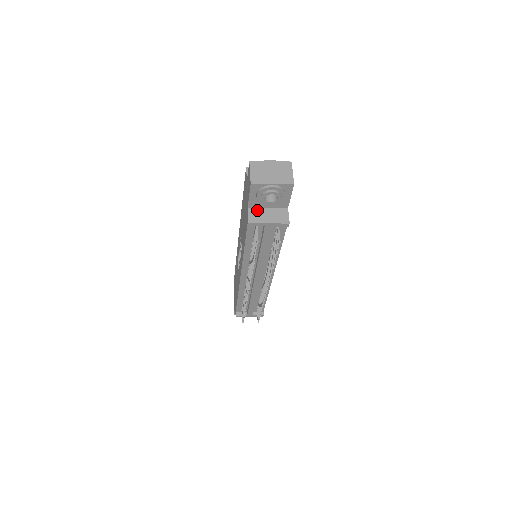
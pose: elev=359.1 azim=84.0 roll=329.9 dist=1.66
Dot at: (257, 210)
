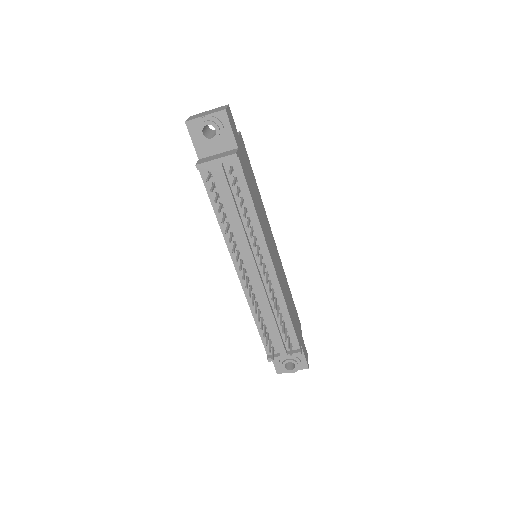
Dot at: (207, 158)
